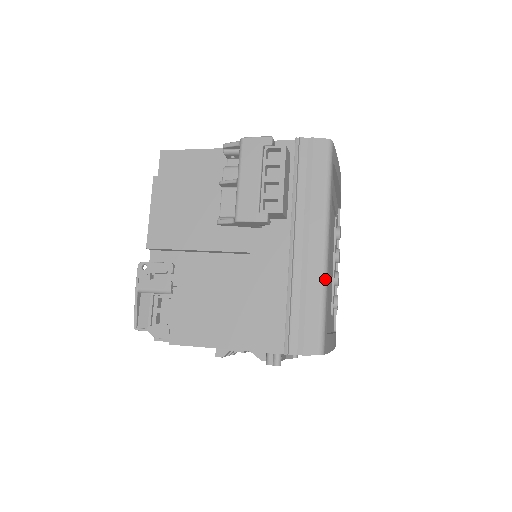
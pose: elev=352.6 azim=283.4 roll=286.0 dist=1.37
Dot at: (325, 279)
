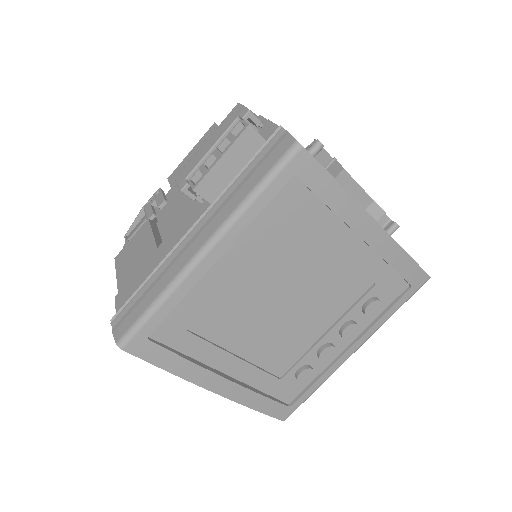
Dot at: (175, 283)
